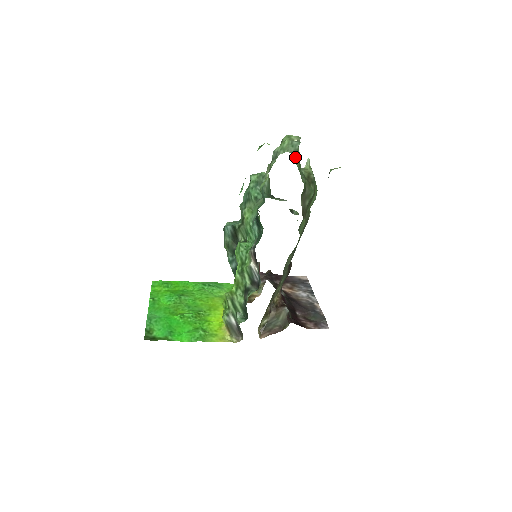
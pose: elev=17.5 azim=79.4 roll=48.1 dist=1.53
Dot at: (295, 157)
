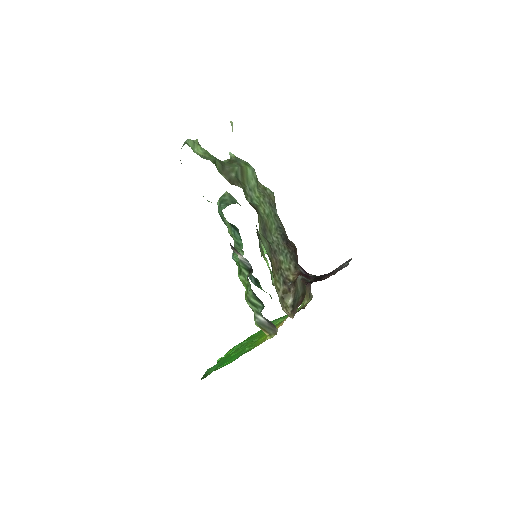
Dot at: (196, 152)
